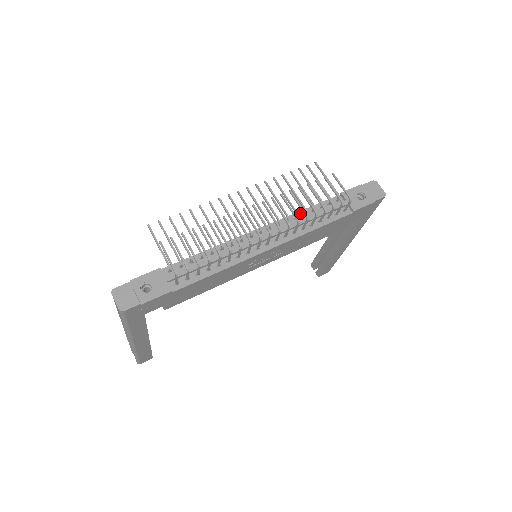
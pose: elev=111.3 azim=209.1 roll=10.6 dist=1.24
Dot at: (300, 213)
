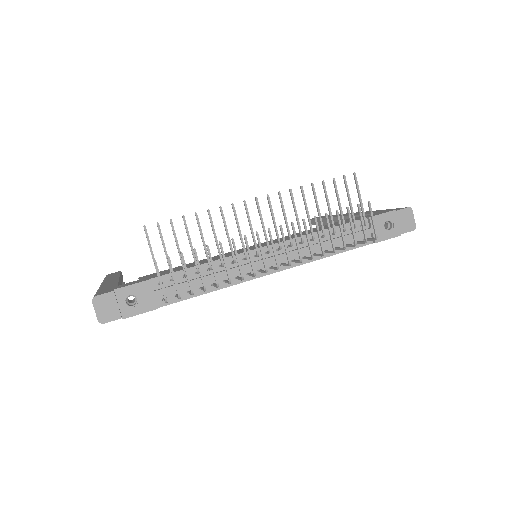
Dot at: (317, 234)
